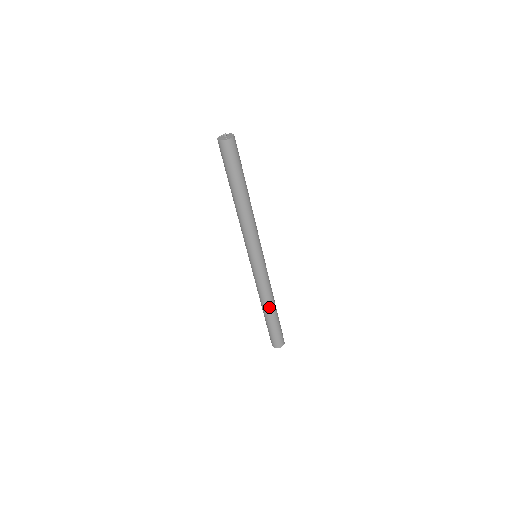
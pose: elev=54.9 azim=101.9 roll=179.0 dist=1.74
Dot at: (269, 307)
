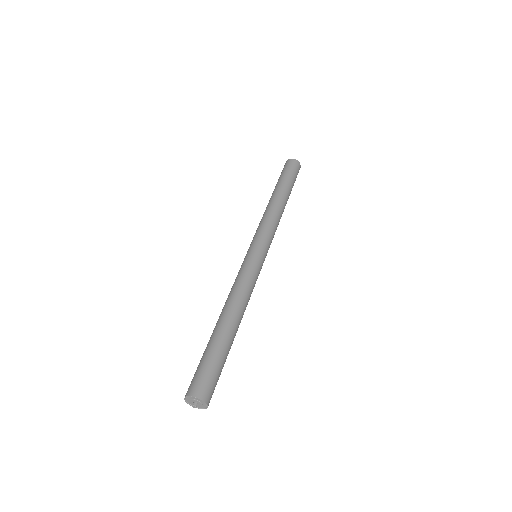
Dot at: (232, 314)
